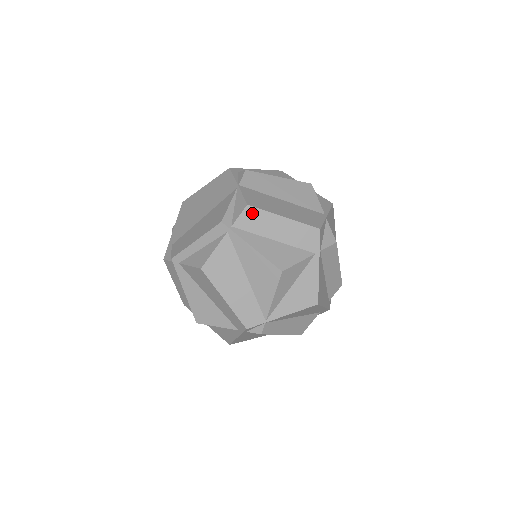
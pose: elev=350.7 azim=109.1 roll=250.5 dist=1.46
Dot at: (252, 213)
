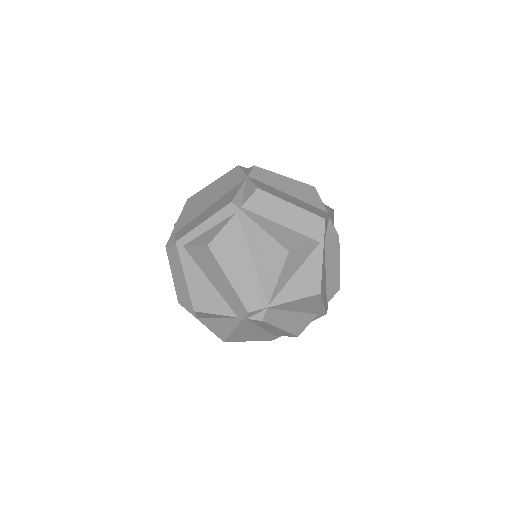
Dot at: (262, 196)
